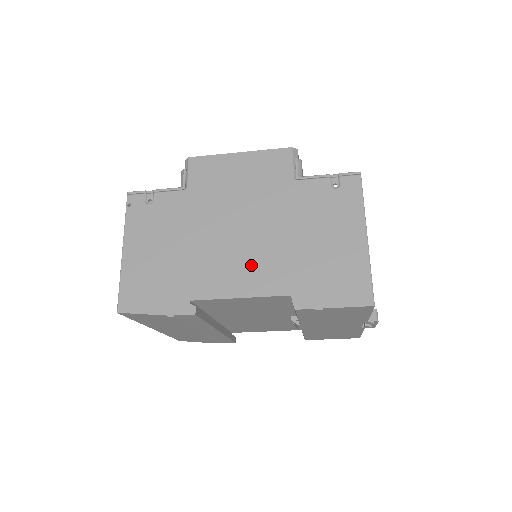
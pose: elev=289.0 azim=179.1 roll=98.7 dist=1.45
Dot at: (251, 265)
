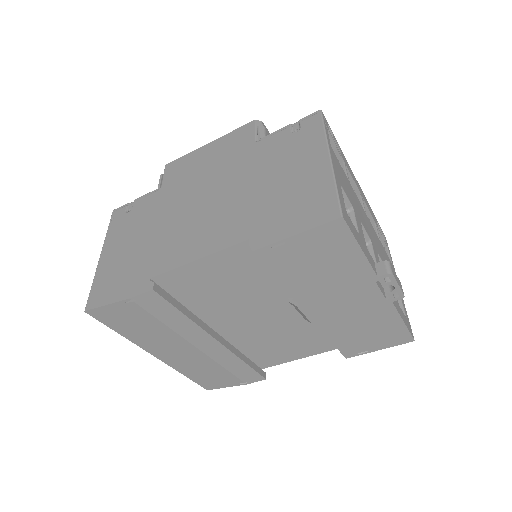
Dot at: (210, 226)
